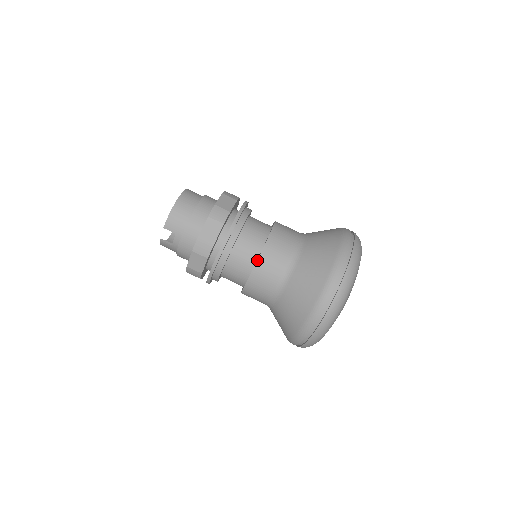
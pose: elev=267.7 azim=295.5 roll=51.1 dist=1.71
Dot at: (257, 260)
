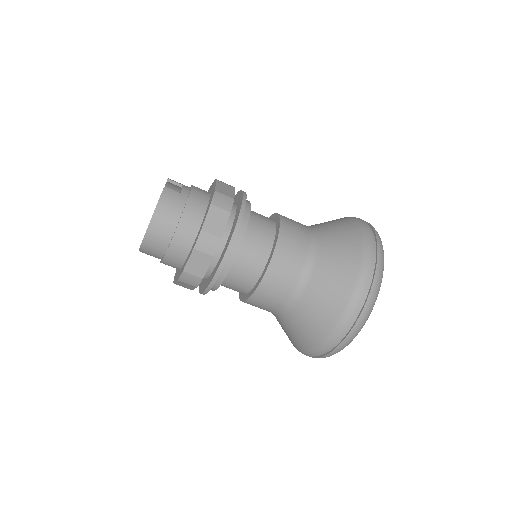
Dot at: (242, 301)
